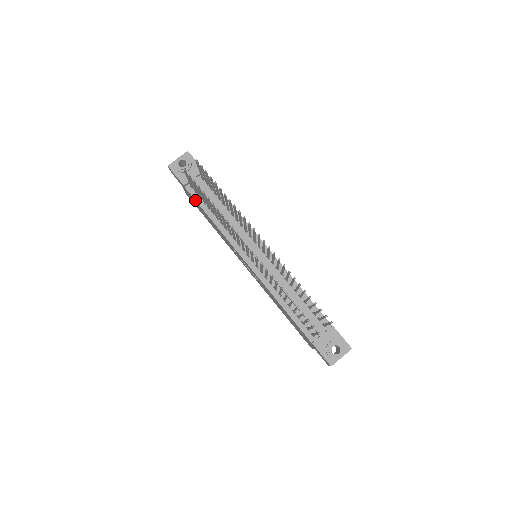
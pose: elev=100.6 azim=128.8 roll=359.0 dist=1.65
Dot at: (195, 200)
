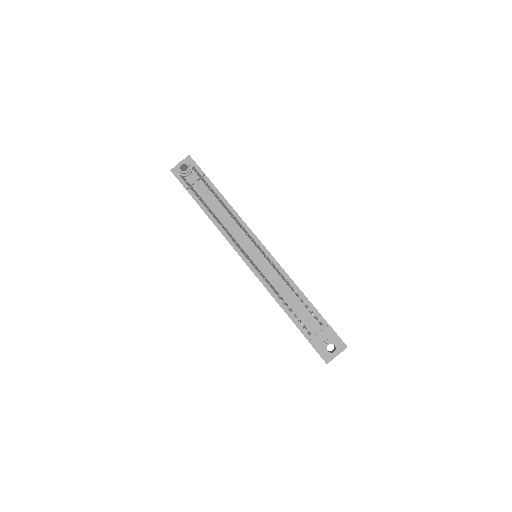
Dot at: (197, 203)
